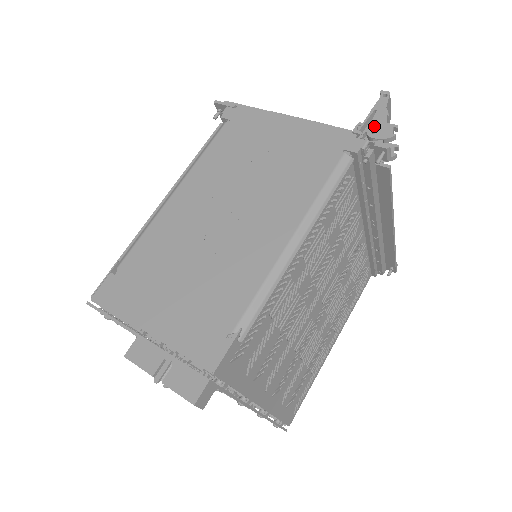
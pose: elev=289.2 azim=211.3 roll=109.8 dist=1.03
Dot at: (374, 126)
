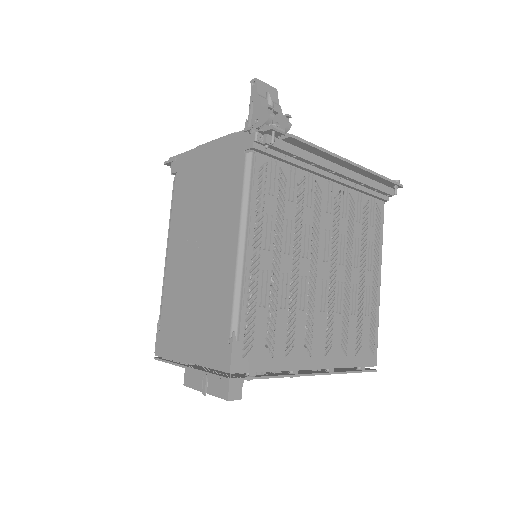
Dot at: (255, 116)
